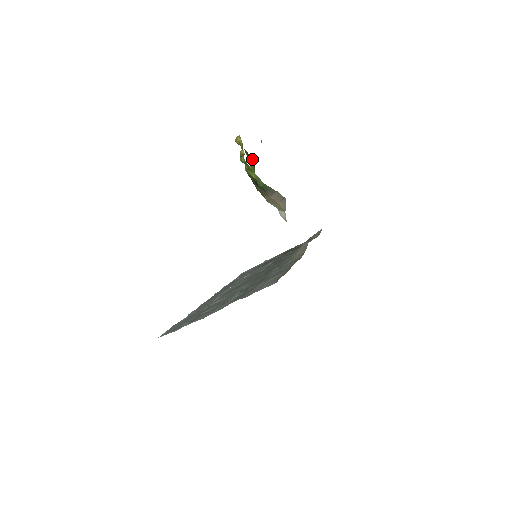
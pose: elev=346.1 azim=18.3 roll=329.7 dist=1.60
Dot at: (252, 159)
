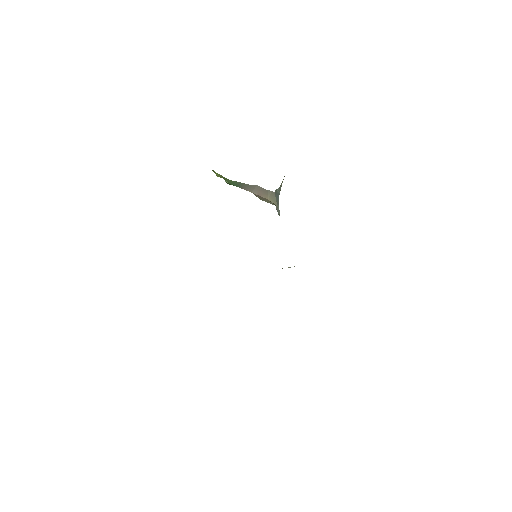
Dot at: occluded
